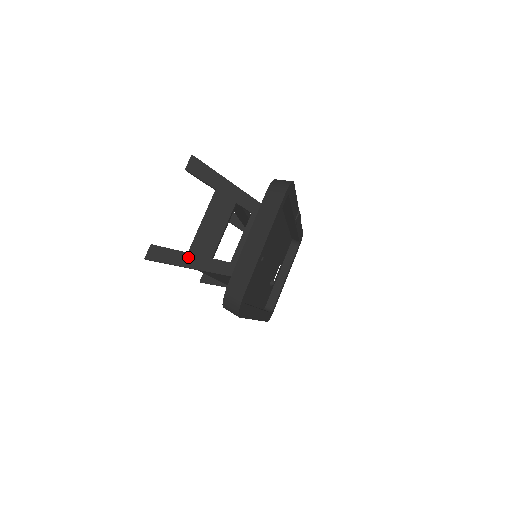
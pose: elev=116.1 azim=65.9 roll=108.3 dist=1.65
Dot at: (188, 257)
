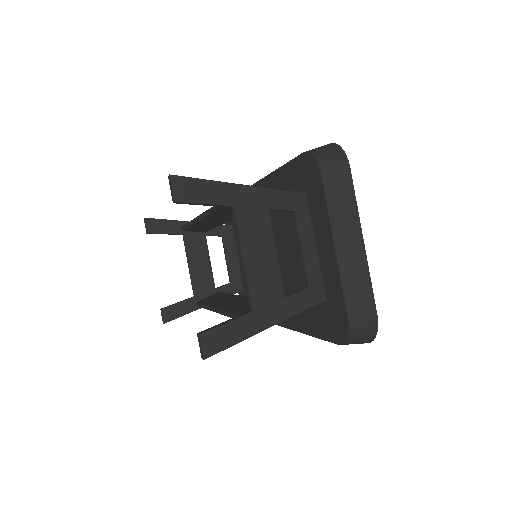
Dot at: (257, 316)
